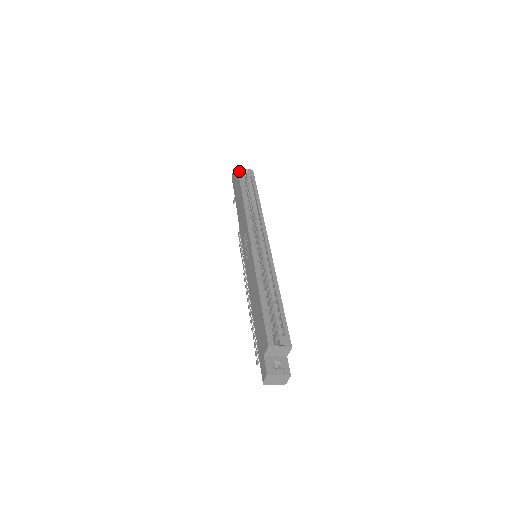
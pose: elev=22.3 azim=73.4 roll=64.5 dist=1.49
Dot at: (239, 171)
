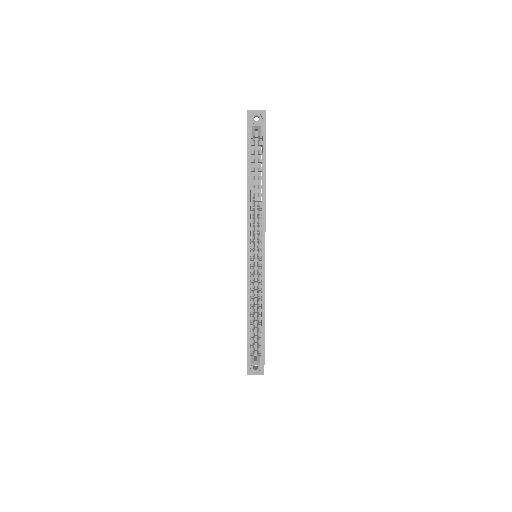
Dot at: (248, 133)
